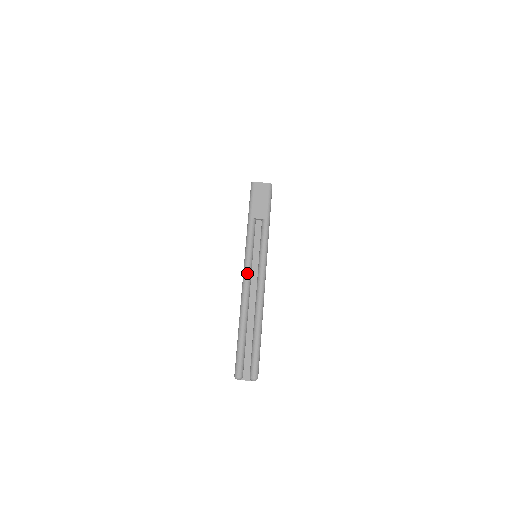
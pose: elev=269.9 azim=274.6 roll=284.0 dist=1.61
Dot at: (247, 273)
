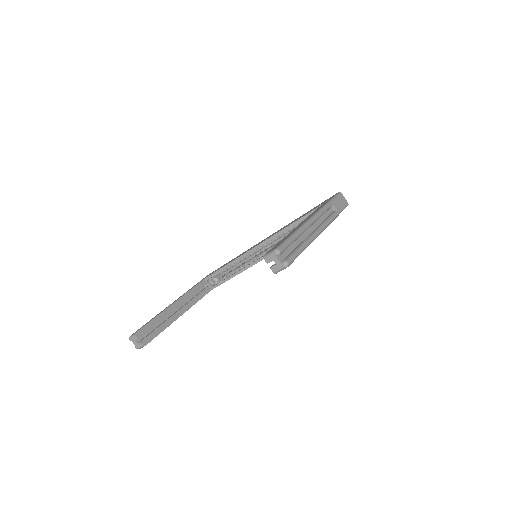
Dot at: (316, 217)
